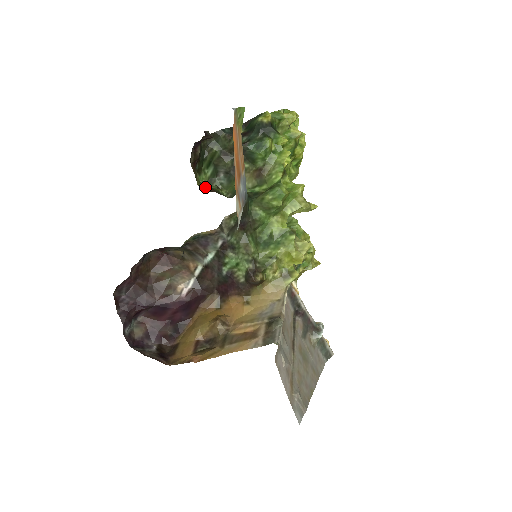
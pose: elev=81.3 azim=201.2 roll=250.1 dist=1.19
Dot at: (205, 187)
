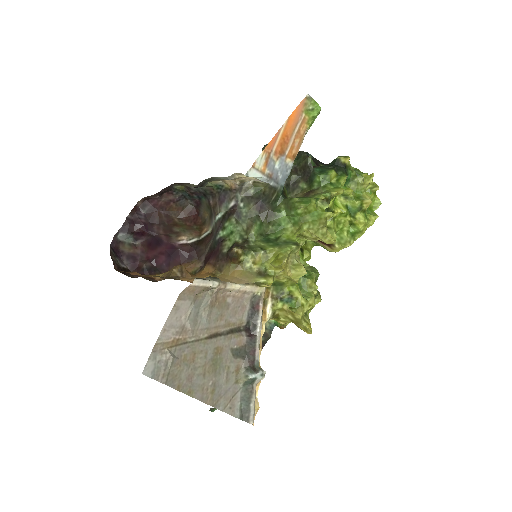
Dot at: occluded
